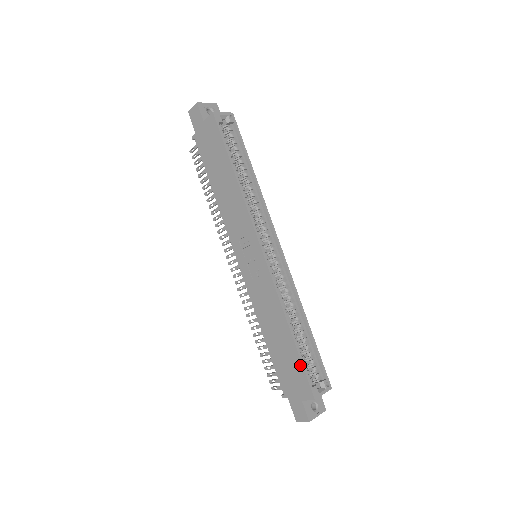
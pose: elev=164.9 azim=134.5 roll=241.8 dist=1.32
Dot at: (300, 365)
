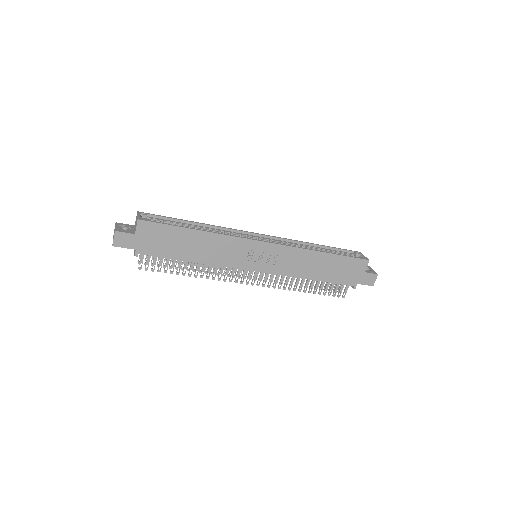
Dot at: (346, 258)
